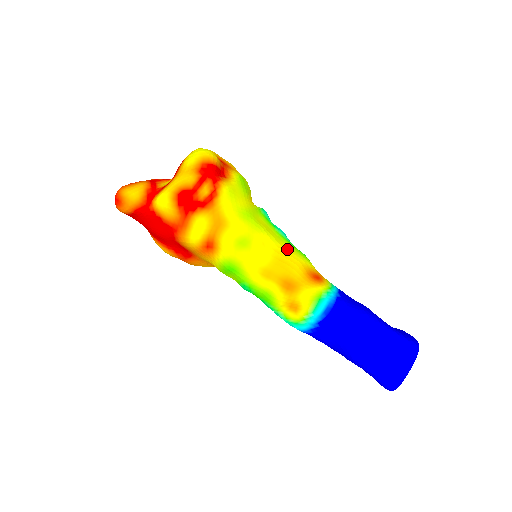
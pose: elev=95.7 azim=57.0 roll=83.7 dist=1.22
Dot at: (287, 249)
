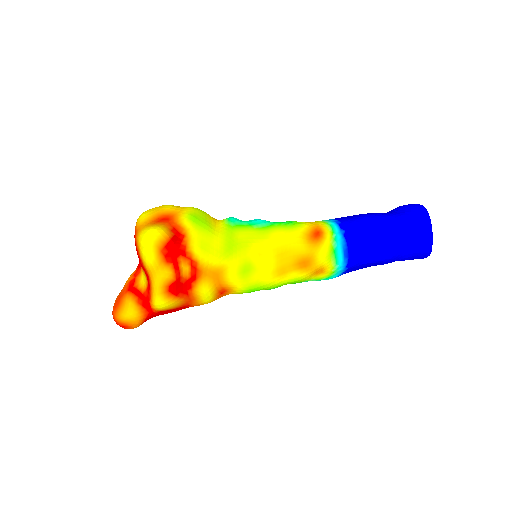
Dot at: (278, 236)
